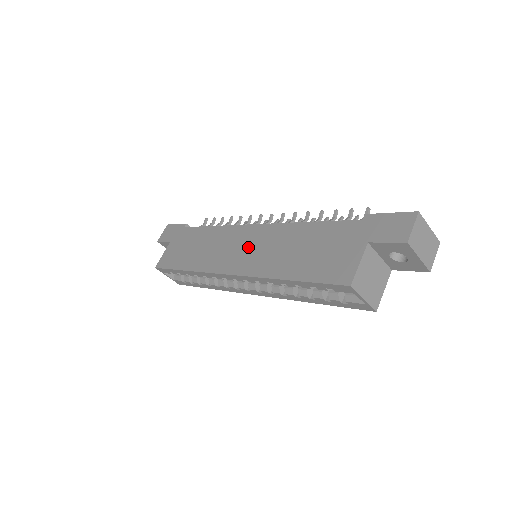
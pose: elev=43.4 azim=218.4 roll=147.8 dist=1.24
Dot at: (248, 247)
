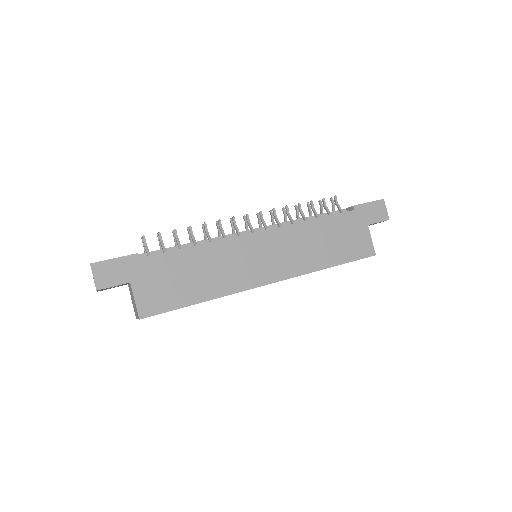
Dot at: (270, 254)
